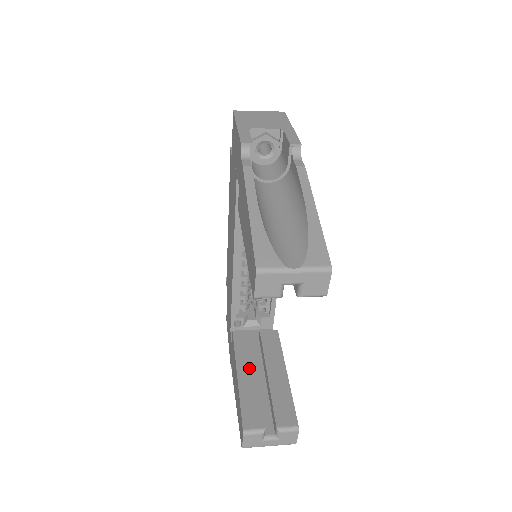
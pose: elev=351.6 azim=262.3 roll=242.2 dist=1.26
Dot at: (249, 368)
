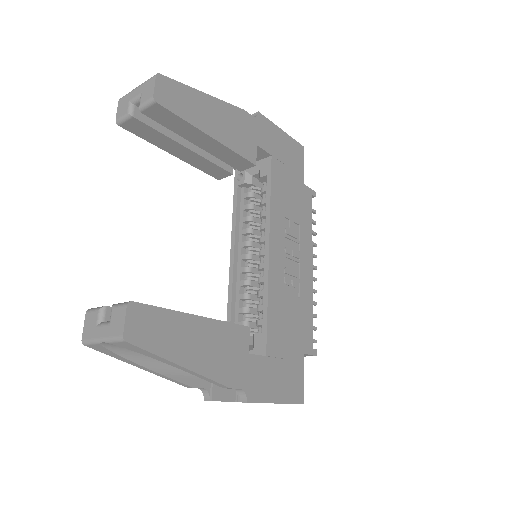
Dot at: occluded
